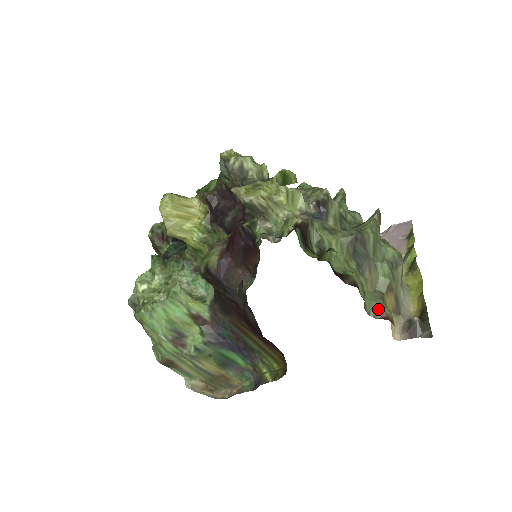
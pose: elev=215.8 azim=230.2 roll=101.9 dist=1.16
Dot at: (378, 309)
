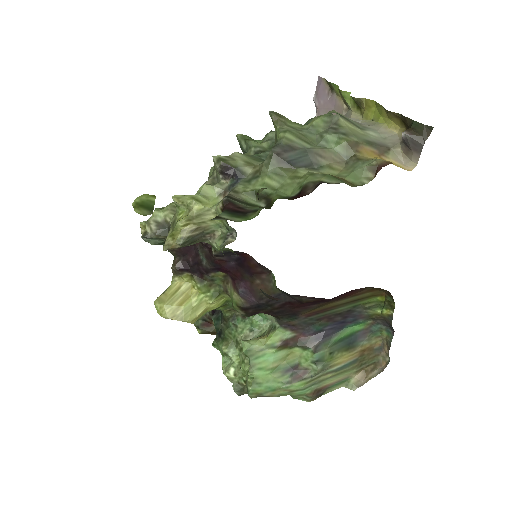
Dot at: (365, 171)
